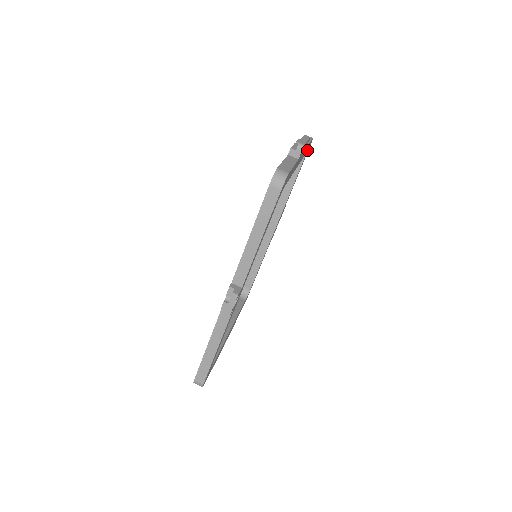
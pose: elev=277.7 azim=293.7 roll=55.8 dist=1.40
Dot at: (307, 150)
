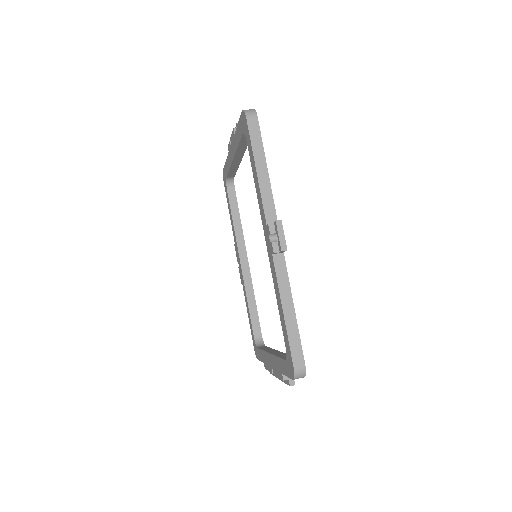
Dot at: occluded
